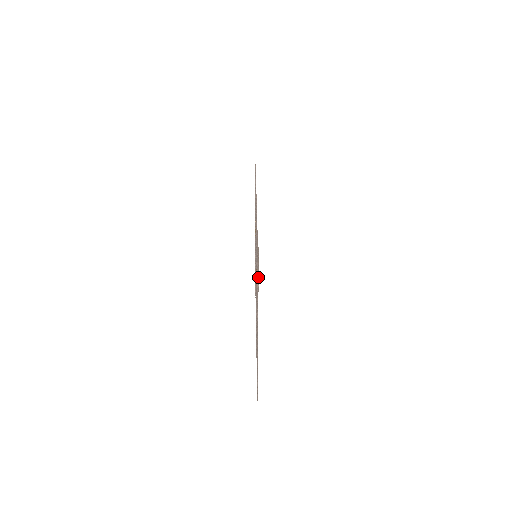
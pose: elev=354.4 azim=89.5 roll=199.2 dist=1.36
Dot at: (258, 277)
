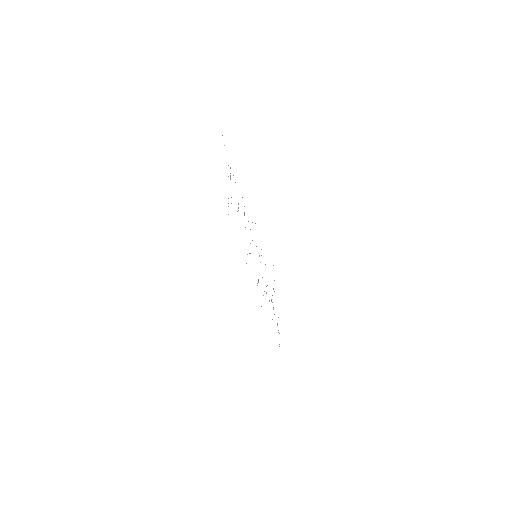
Dot at: occluded
